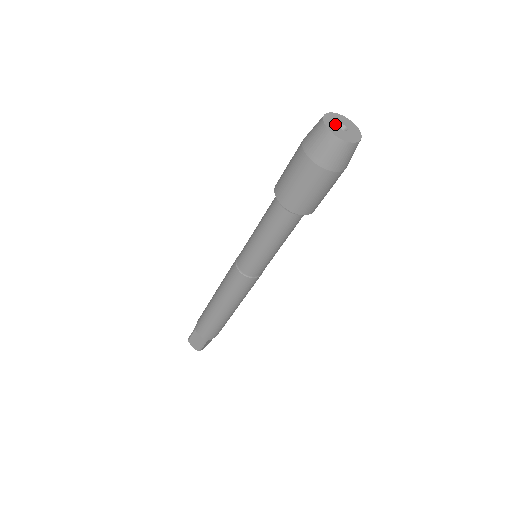
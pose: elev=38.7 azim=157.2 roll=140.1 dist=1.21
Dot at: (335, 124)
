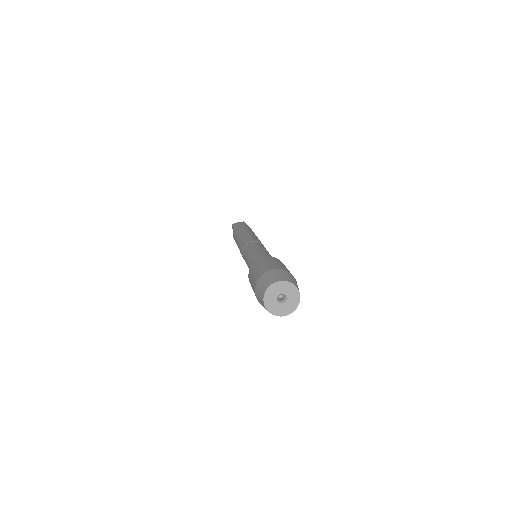
Dot at: (277, 304)
